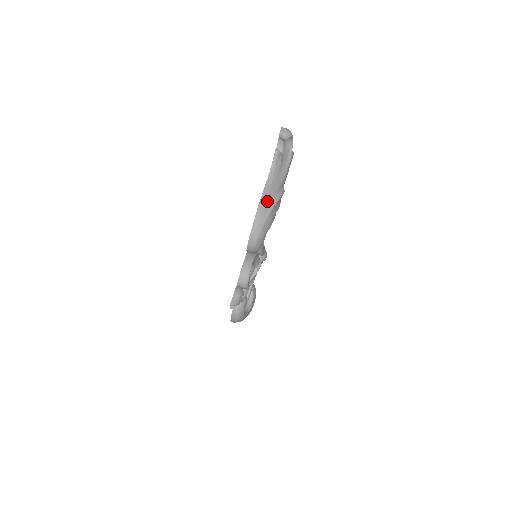
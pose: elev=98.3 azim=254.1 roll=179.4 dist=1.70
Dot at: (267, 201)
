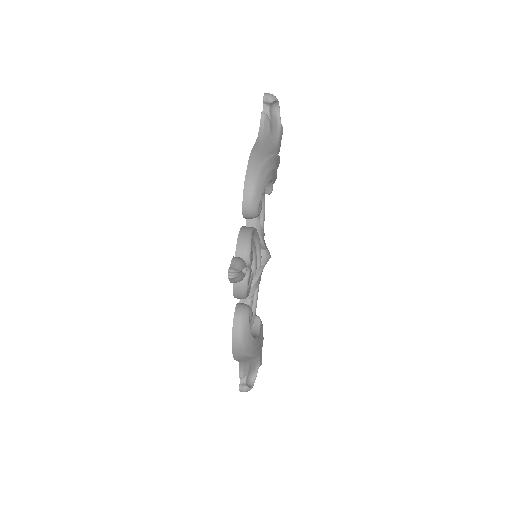
Dot at: (260, 152)
